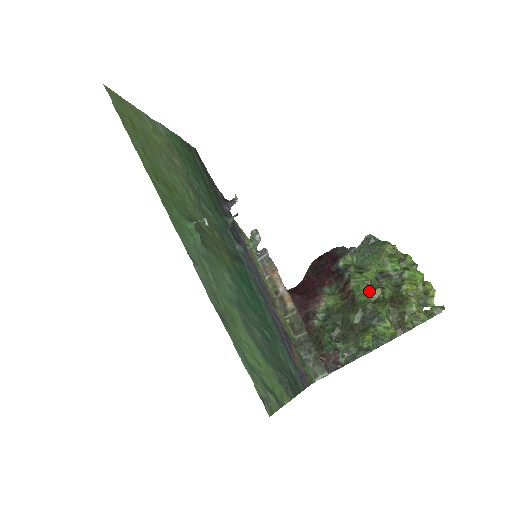
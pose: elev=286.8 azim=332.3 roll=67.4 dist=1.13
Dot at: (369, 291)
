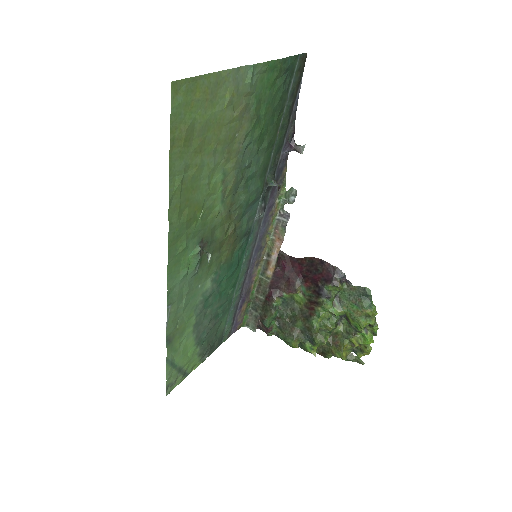
Dot at: (325, 322)
